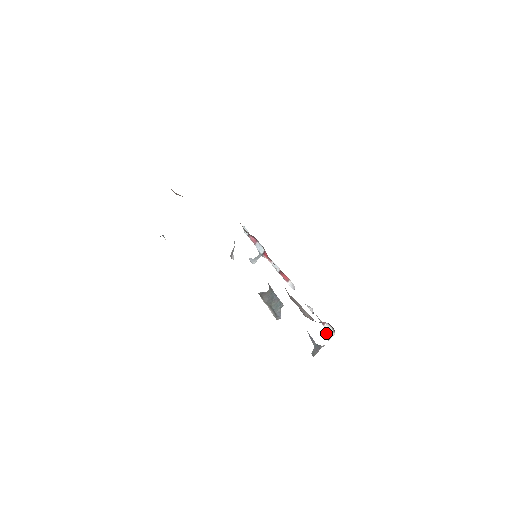
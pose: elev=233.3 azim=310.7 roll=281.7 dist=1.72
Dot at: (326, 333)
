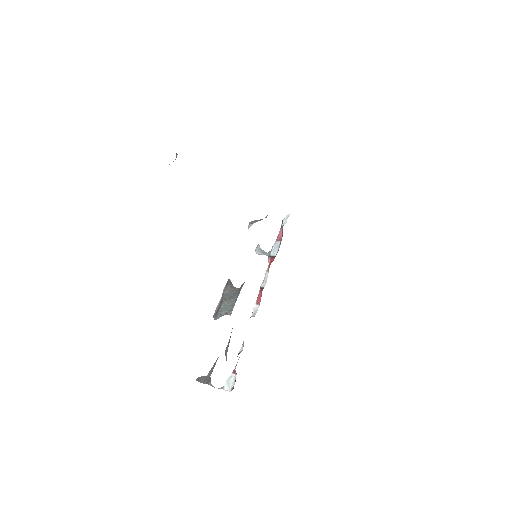
Dot at: (226, 381)
